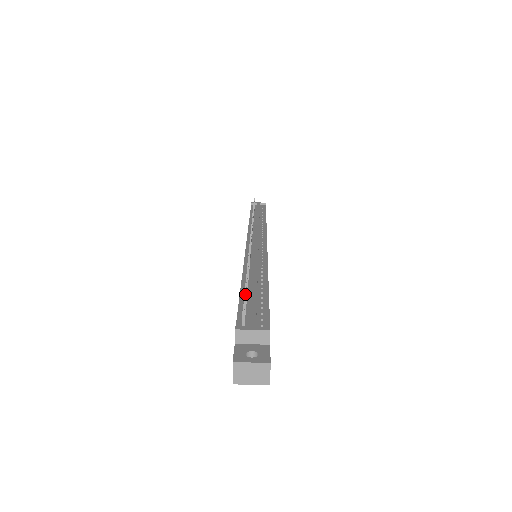
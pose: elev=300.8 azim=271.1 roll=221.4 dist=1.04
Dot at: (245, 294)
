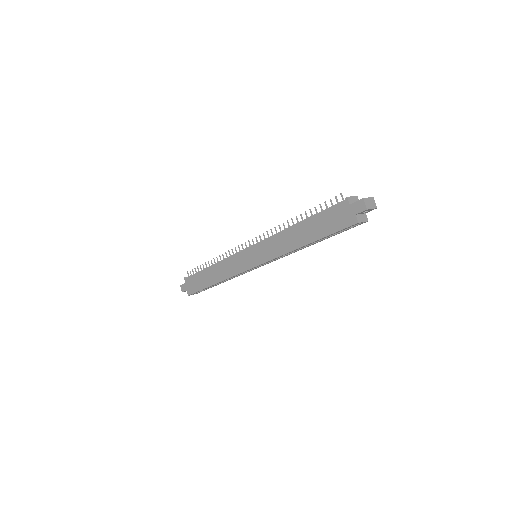
Dot at: (325, 202)
